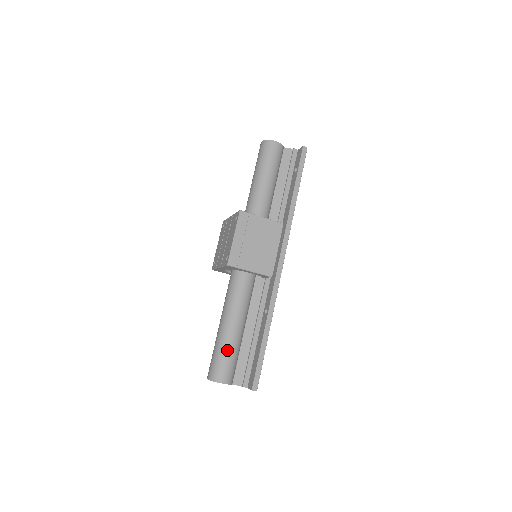
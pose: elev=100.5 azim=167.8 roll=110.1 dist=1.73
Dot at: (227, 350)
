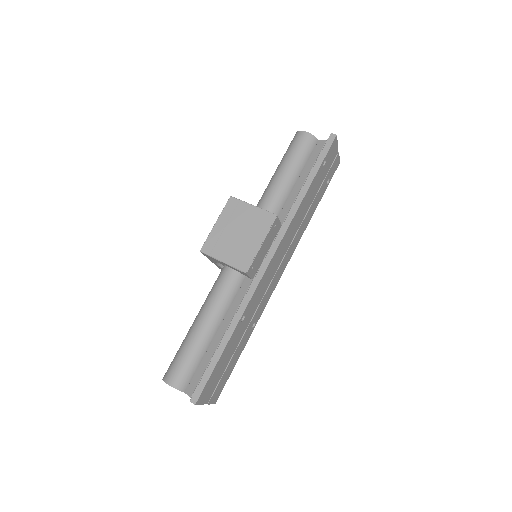
Dot at: (185, 349)
